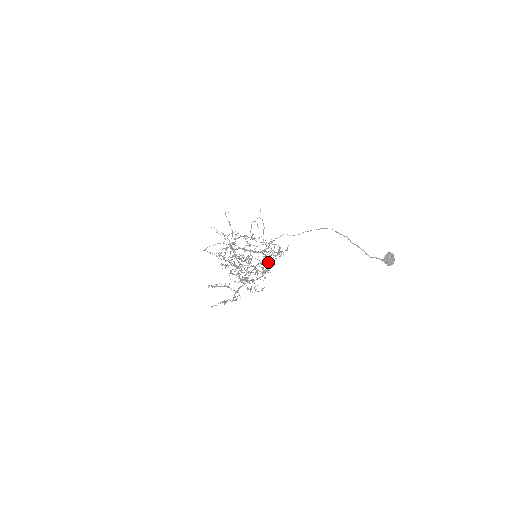
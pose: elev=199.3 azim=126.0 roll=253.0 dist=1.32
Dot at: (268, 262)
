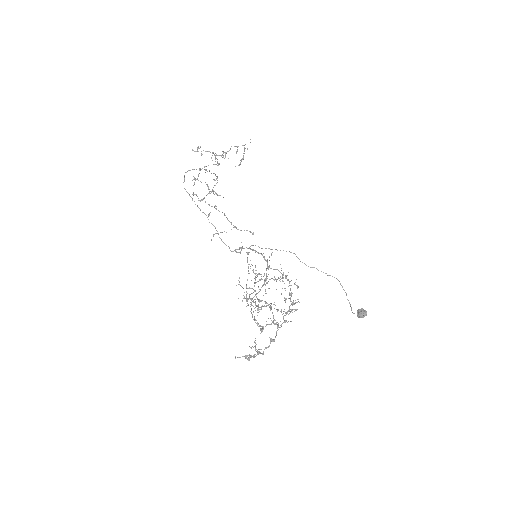
Dot at: occluded
